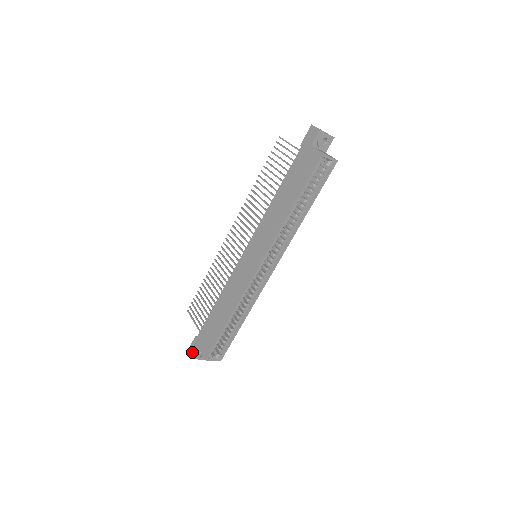
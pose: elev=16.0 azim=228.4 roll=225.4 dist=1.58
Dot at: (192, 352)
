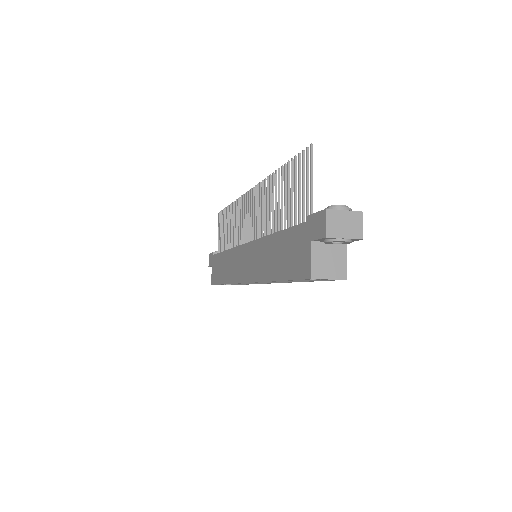
Dot at: (209, 262)
